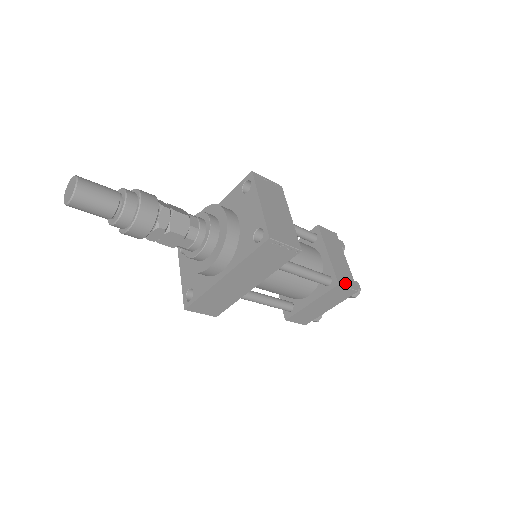
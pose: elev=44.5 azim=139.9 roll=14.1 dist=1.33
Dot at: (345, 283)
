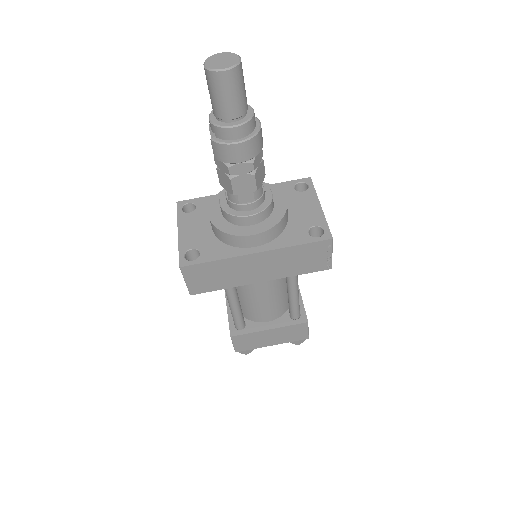
Dot at: occluded
